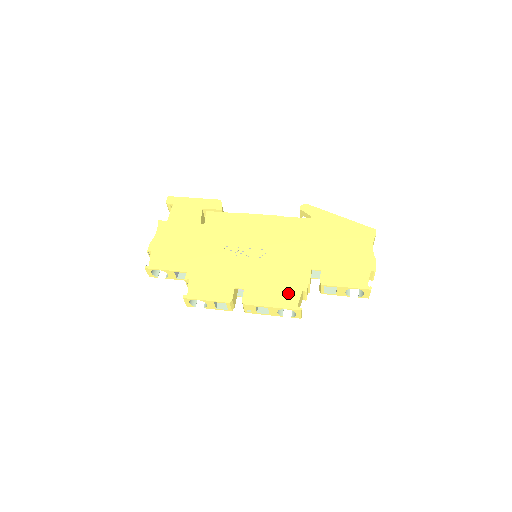
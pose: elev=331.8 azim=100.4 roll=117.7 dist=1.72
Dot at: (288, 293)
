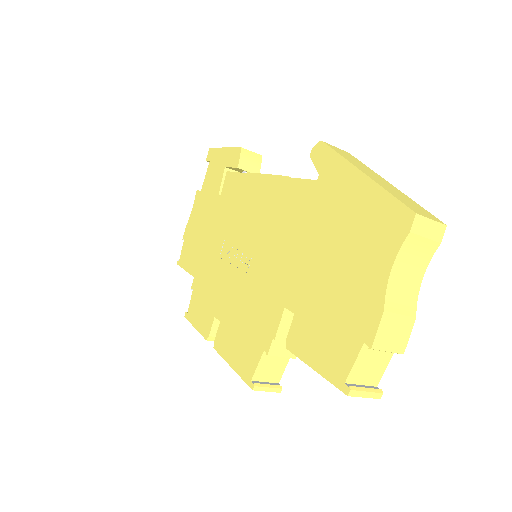
Dot at: (249, 348)
